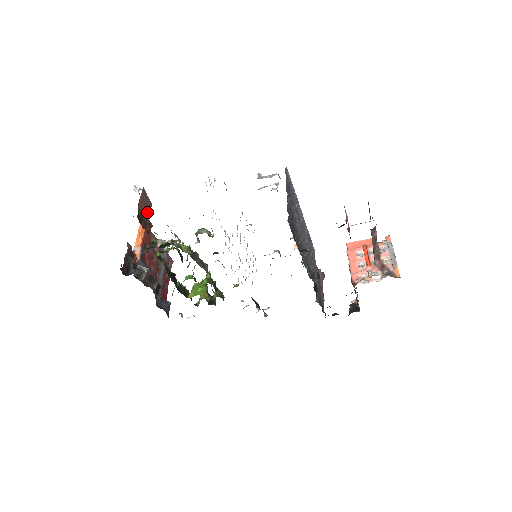
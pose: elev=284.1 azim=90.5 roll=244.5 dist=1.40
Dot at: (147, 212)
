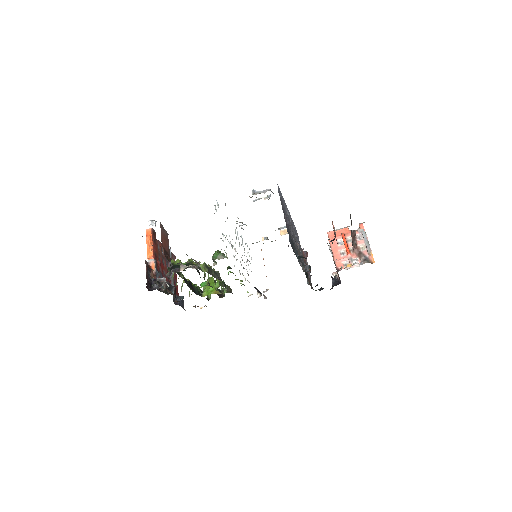
Dot at: (167, 244)
